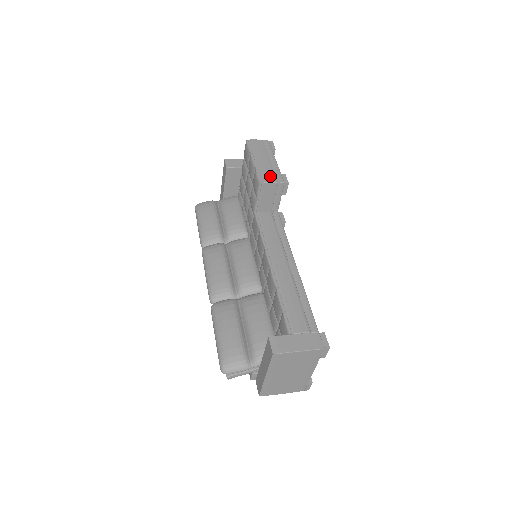
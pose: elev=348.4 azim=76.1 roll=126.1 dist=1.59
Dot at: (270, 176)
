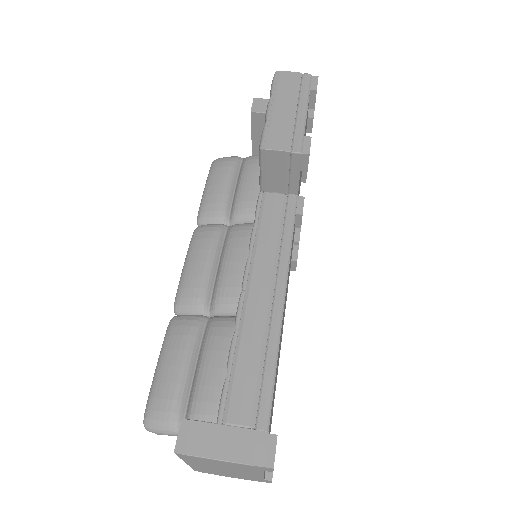
Dot at: (282, 138)
